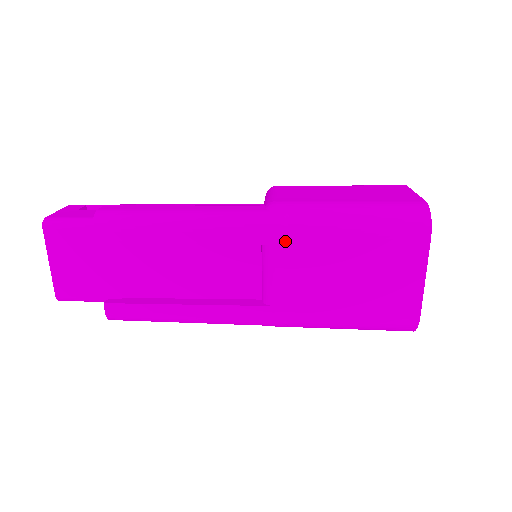
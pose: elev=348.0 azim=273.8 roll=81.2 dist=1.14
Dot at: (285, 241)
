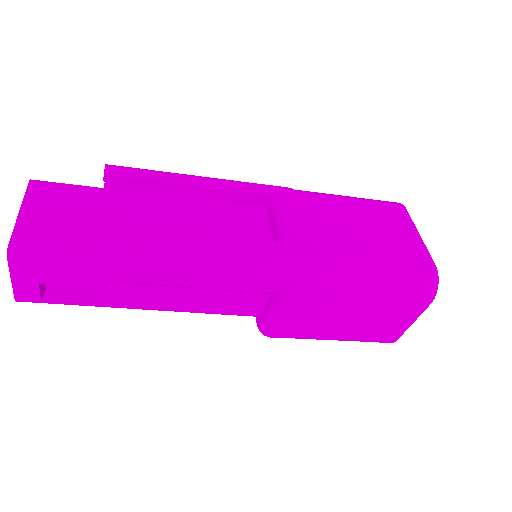
Dot at: (295, 197)
